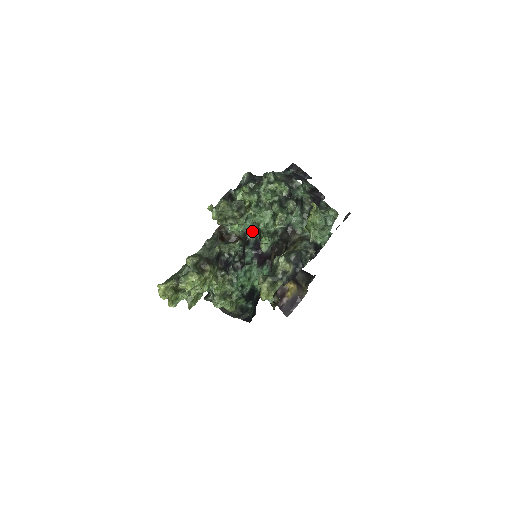
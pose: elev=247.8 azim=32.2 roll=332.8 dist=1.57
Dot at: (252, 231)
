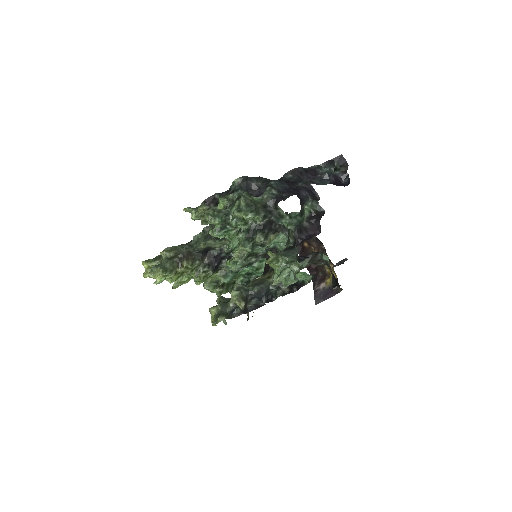
Dot at: occluded
